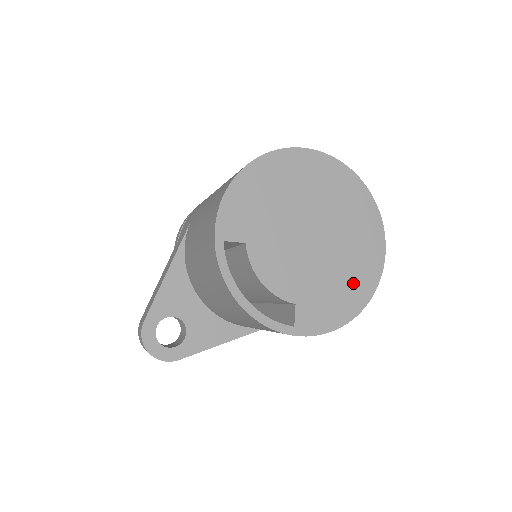
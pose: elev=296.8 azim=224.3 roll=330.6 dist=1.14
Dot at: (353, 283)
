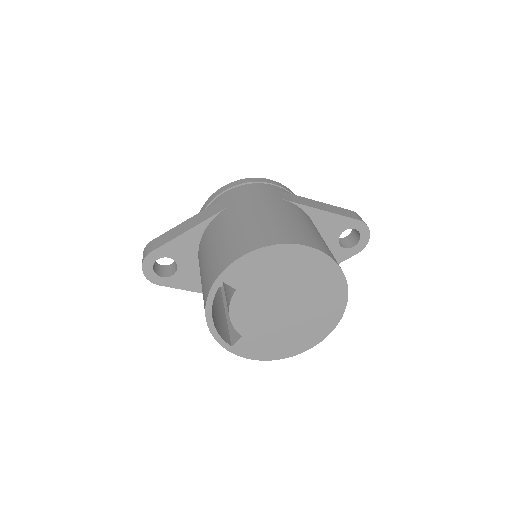
Dot at: (289, 343)
